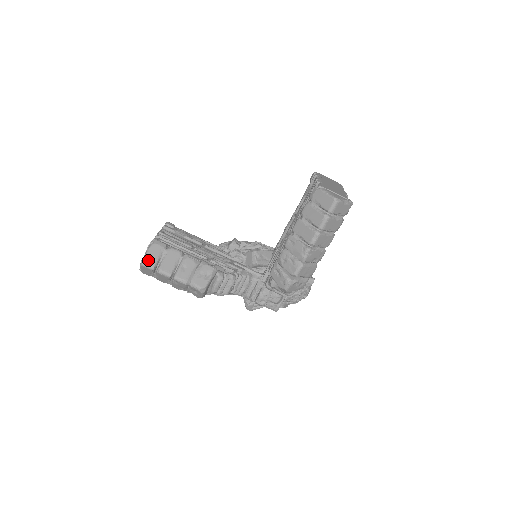
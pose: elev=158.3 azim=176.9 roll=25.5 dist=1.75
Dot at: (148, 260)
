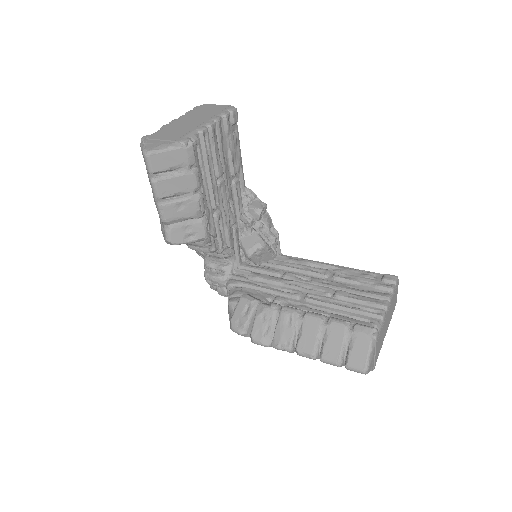
Dot at: (157, 159)
